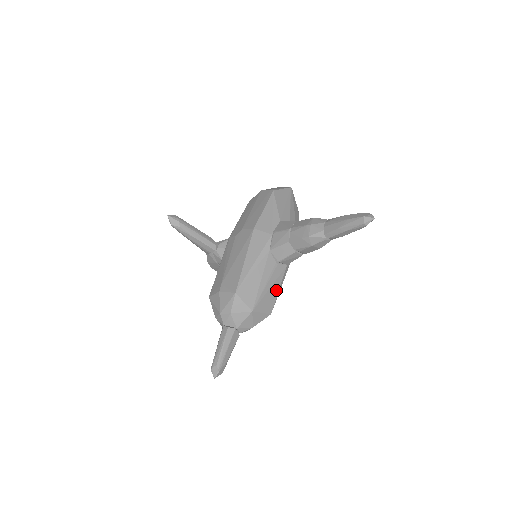
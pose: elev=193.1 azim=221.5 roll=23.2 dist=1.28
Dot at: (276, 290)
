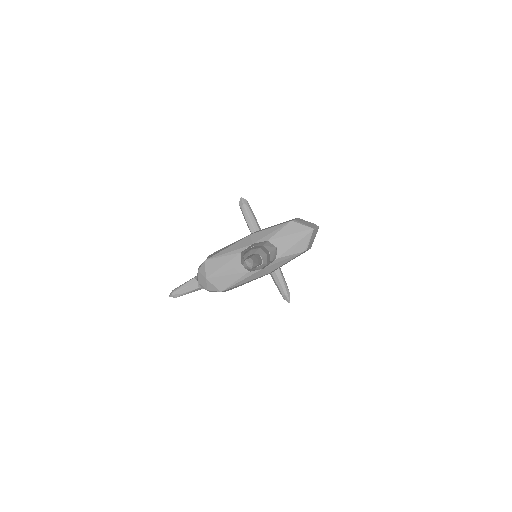
Dot at: (232, 280)
